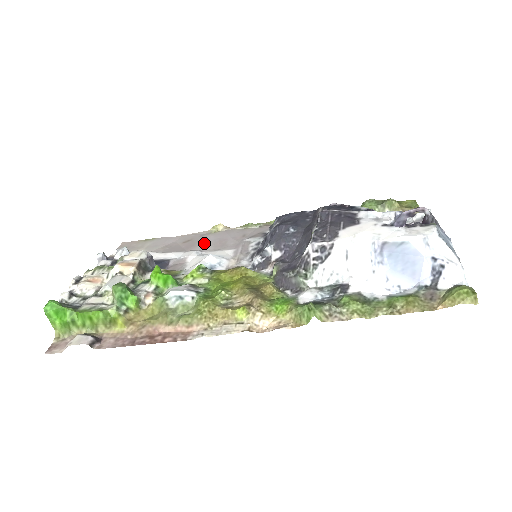
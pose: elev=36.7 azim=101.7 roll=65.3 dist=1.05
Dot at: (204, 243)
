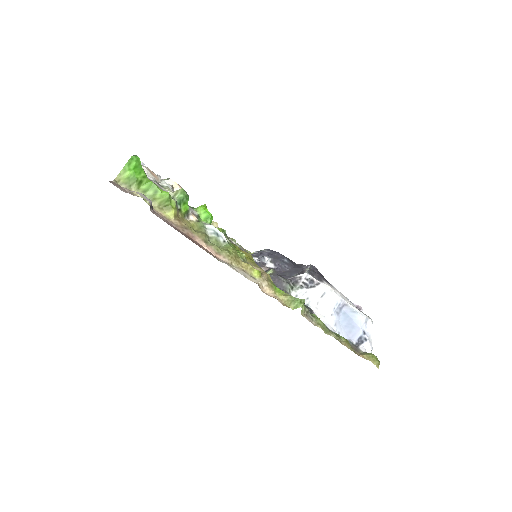
Dot at: occluded
